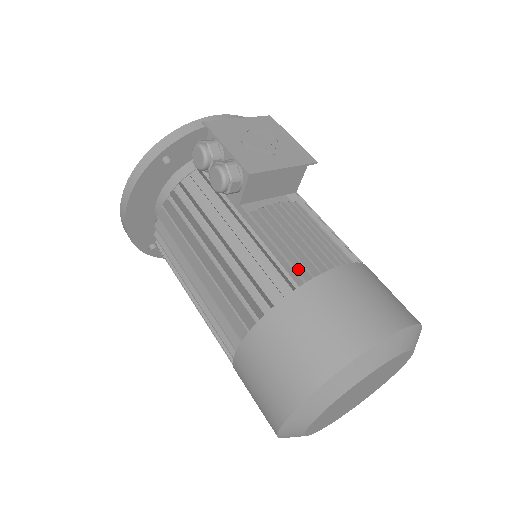
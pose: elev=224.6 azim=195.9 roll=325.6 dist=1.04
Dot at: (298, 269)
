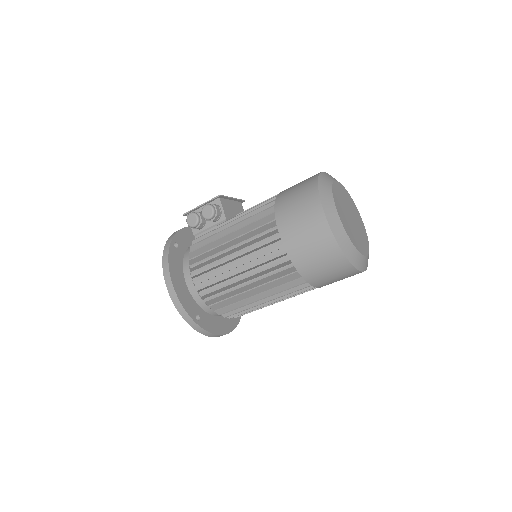
Dot at: occluded
